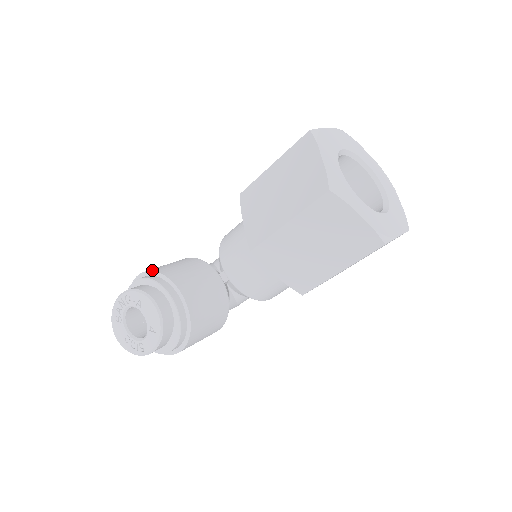
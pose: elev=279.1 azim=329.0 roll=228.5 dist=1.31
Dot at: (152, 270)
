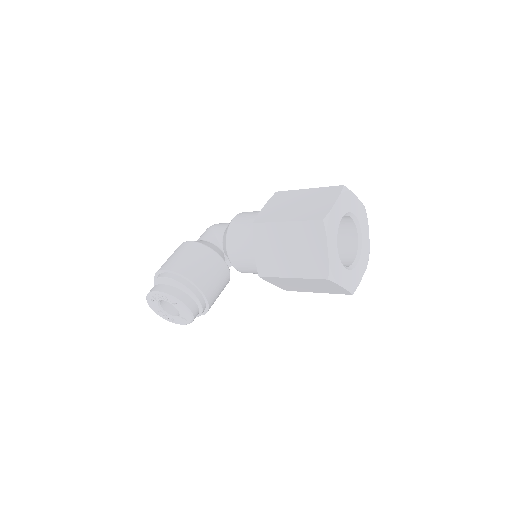
Dot at: (180, 273)
